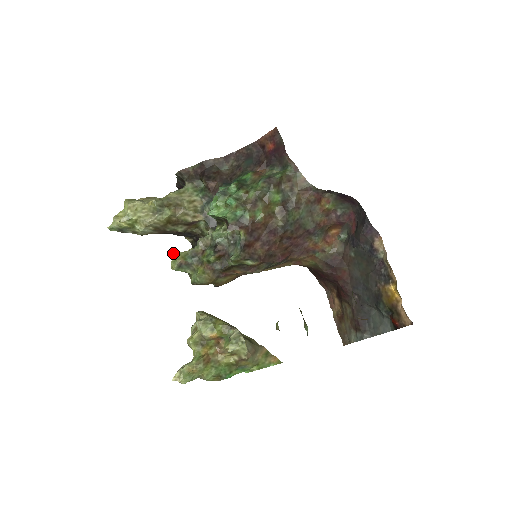
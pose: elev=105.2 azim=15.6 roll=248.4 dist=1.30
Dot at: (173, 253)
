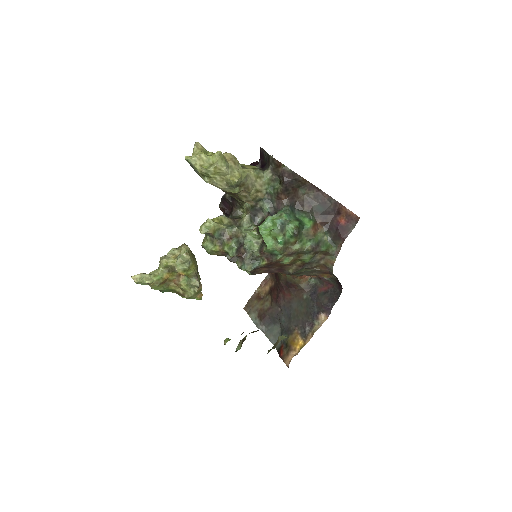
Dot at: (211, 220)
